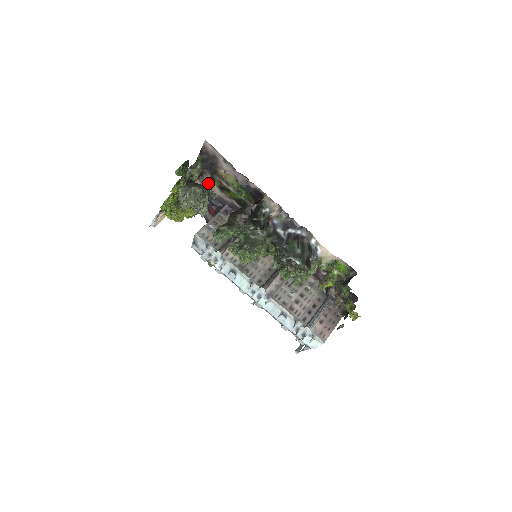
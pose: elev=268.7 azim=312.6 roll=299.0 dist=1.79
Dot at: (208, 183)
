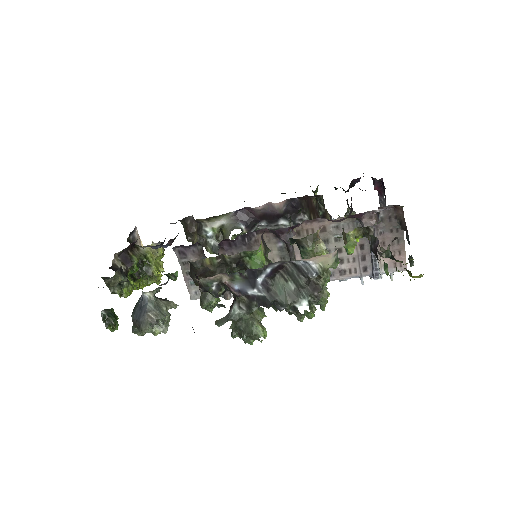
Dot at: occluded
